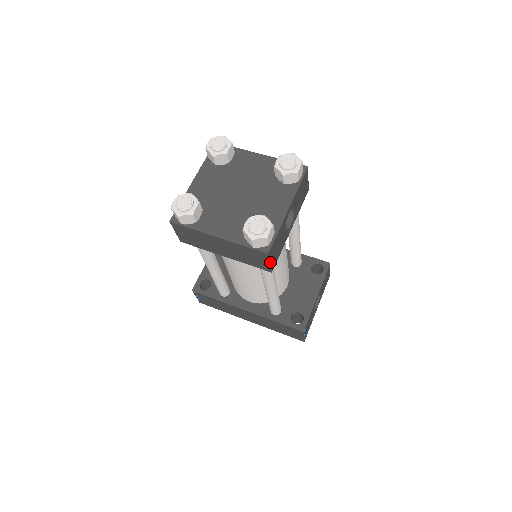
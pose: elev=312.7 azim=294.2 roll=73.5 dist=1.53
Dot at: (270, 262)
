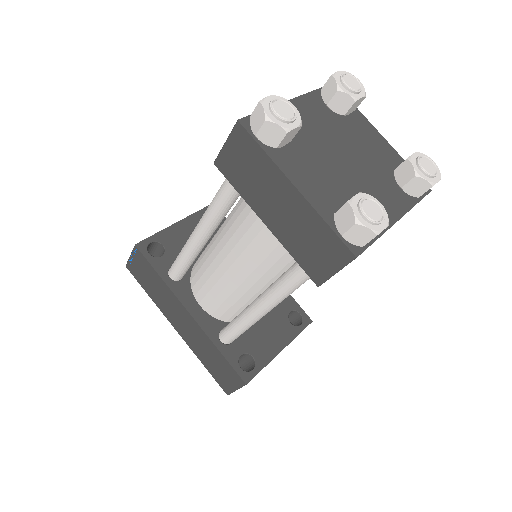
Dot at: (337, 271)
